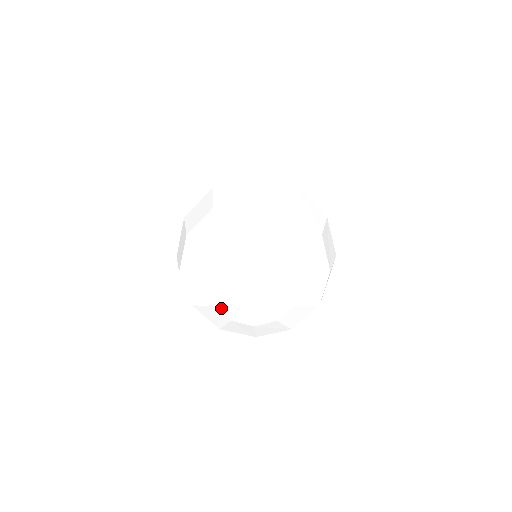
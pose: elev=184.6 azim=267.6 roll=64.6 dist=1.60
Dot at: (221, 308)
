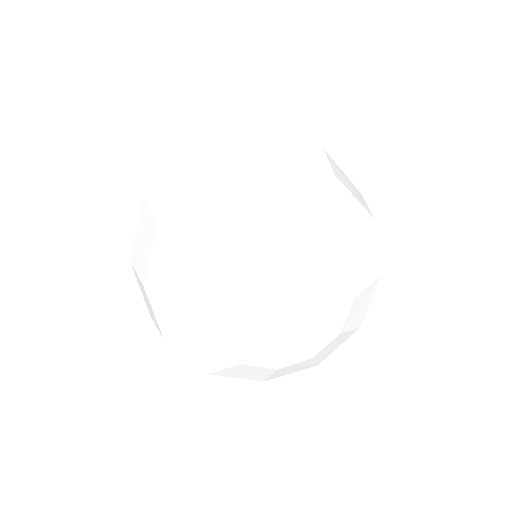
Dot at: (225, 345)
